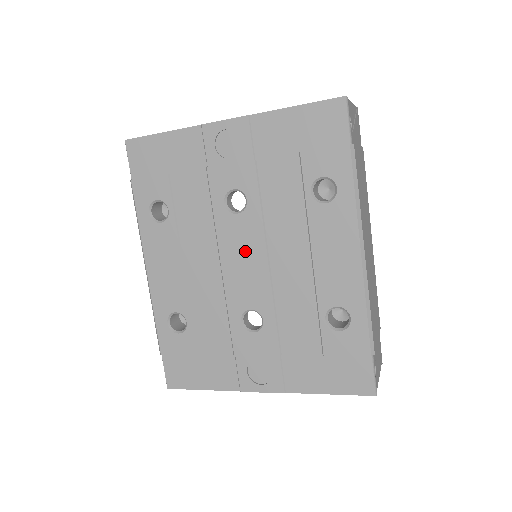
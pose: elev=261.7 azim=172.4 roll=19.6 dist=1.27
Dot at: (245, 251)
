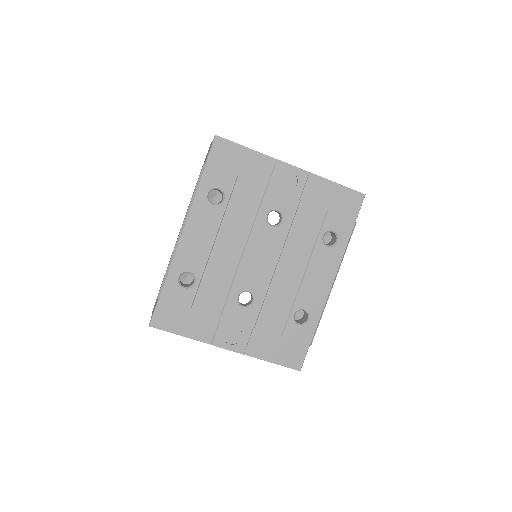
Dot at: (265, 252)
